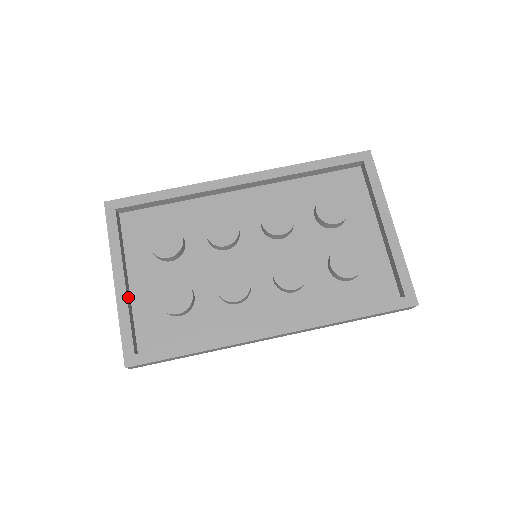
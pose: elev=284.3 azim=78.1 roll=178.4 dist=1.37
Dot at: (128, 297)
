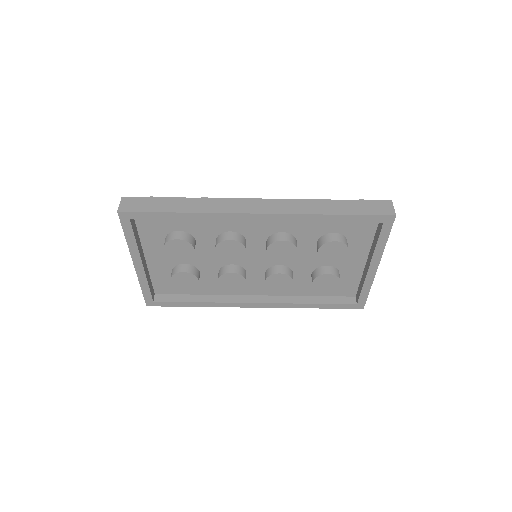
Dot at: (146, 271)
